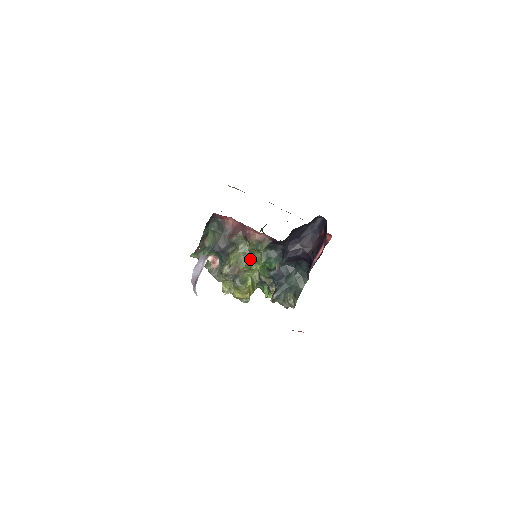
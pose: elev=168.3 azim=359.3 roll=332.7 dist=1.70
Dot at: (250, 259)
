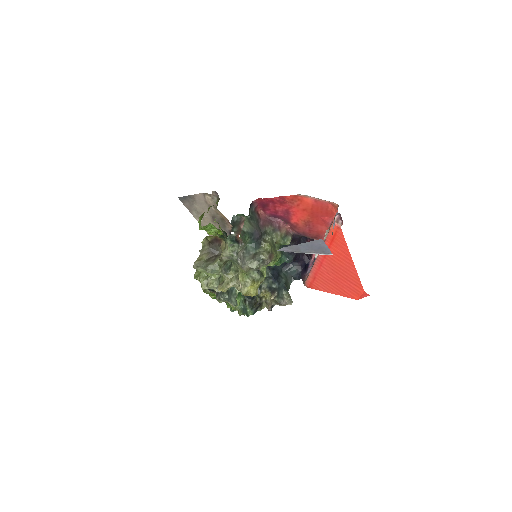
Dot at: occluded
